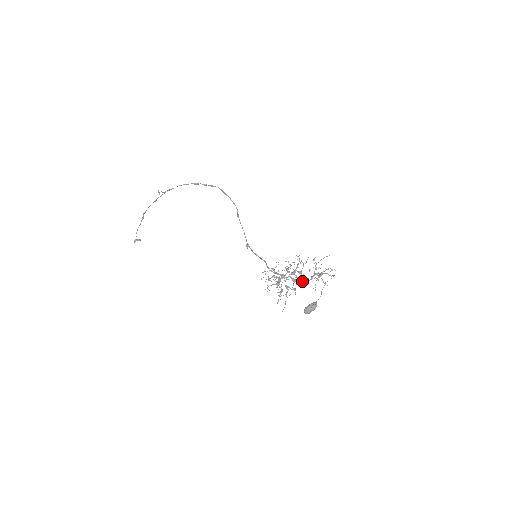
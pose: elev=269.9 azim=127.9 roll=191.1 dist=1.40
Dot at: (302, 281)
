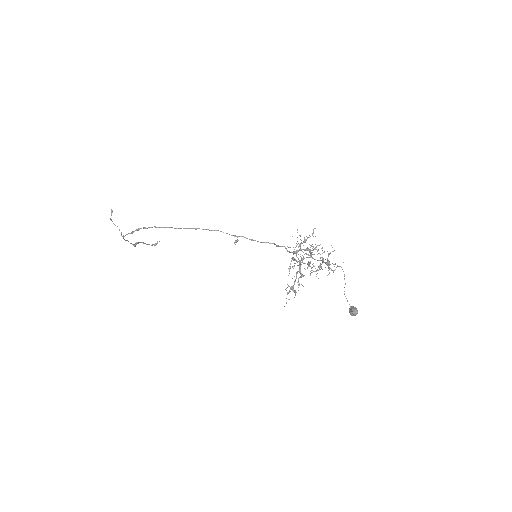
Dot at: occluded
